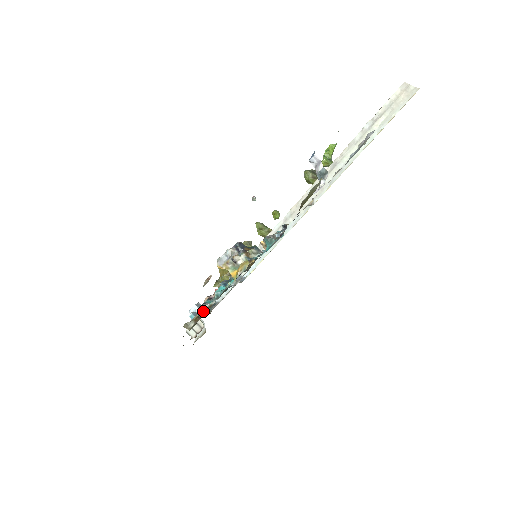
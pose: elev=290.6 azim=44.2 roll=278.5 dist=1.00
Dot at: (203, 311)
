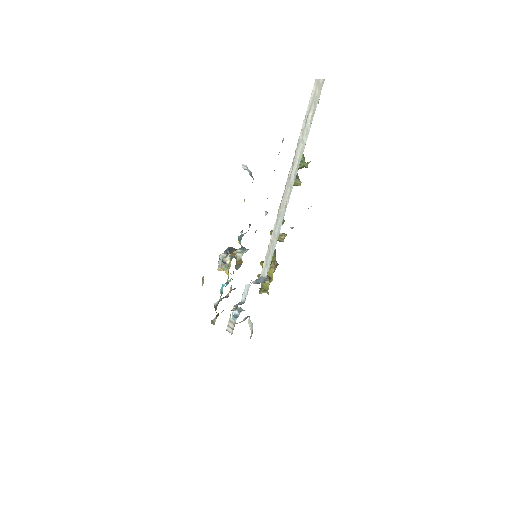
Dot at: (216, 307)
